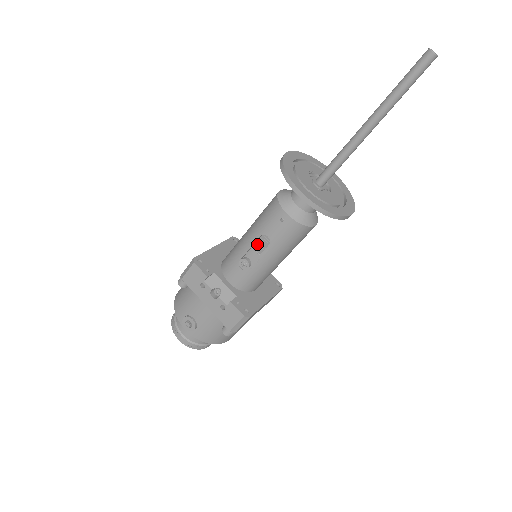
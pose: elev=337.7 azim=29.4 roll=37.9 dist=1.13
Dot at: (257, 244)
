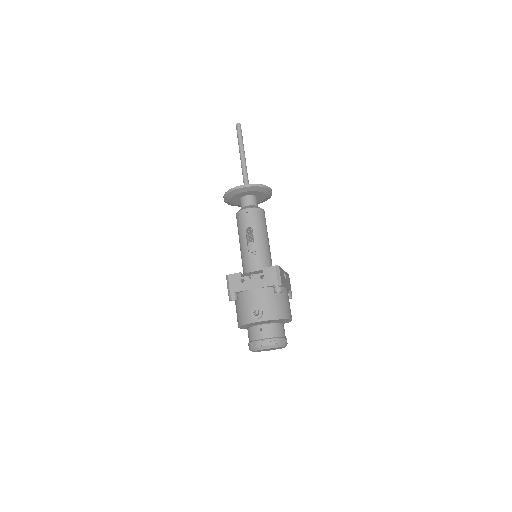
Dot at: (249, 240)
